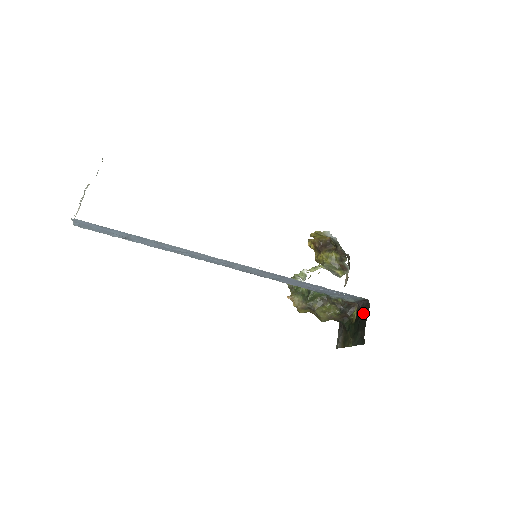
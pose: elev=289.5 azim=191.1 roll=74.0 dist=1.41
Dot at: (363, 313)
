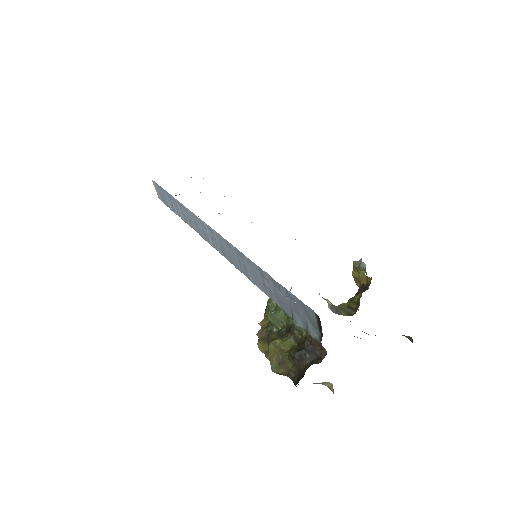
Dot at: occluded
